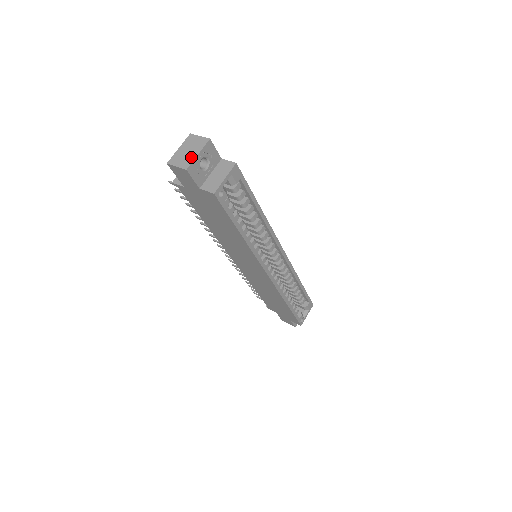
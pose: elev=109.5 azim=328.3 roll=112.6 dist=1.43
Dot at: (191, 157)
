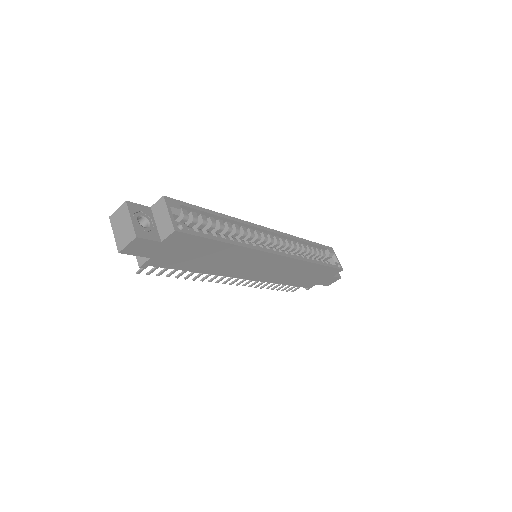
Dot at: (129, 227)
